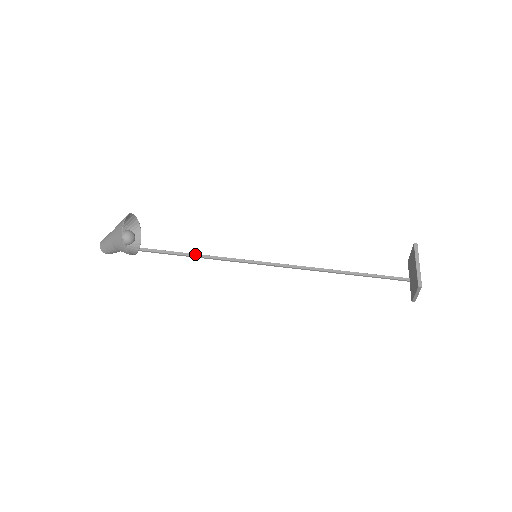
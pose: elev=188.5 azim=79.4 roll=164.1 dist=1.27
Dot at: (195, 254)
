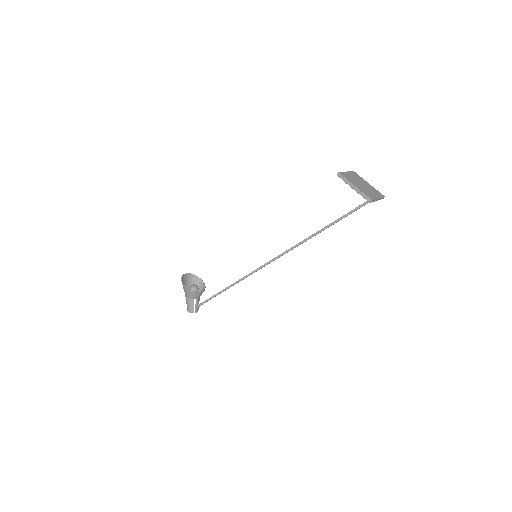
Dot at: (231, 285)
